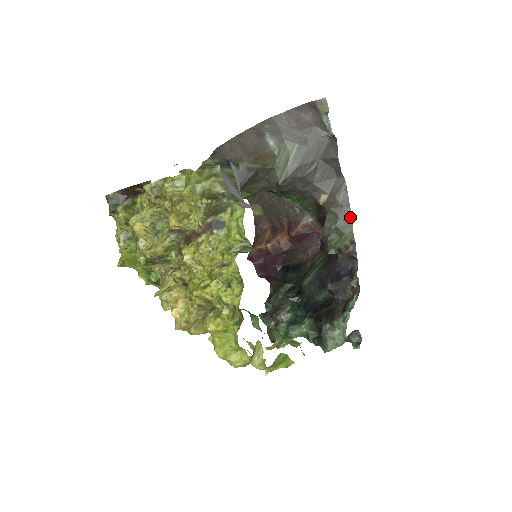
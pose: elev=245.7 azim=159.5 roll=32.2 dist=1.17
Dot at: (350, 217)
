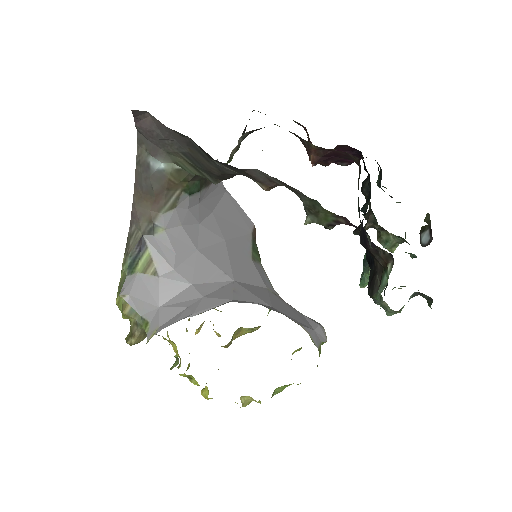
Dot at: (307, 197)
